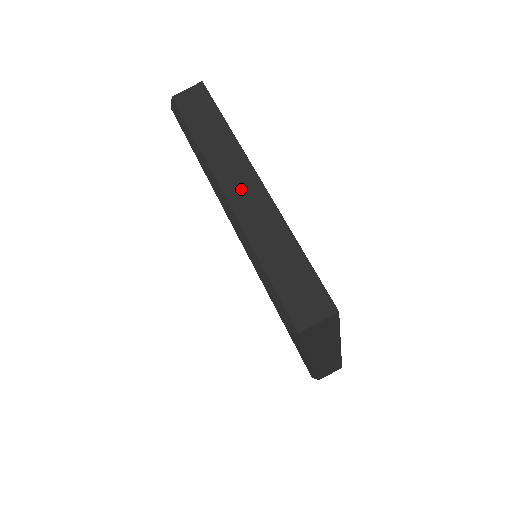
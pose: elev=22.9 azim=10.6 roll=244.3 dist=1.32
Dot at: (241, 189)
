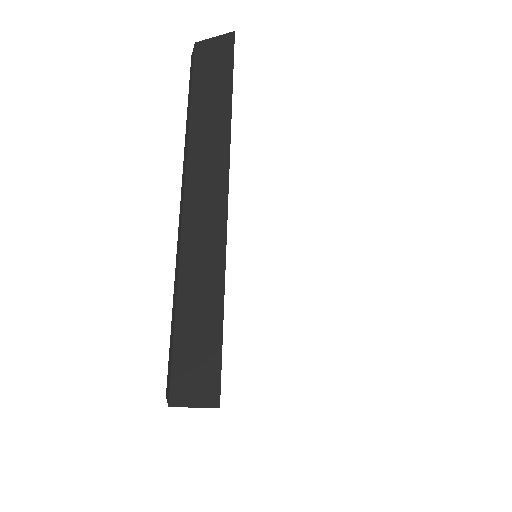
Dot at: (203, 197)
